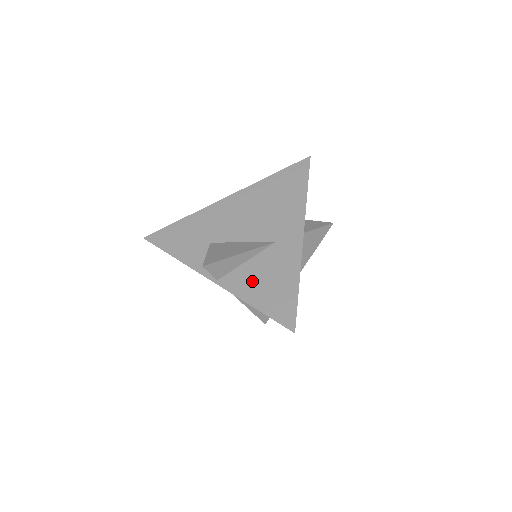
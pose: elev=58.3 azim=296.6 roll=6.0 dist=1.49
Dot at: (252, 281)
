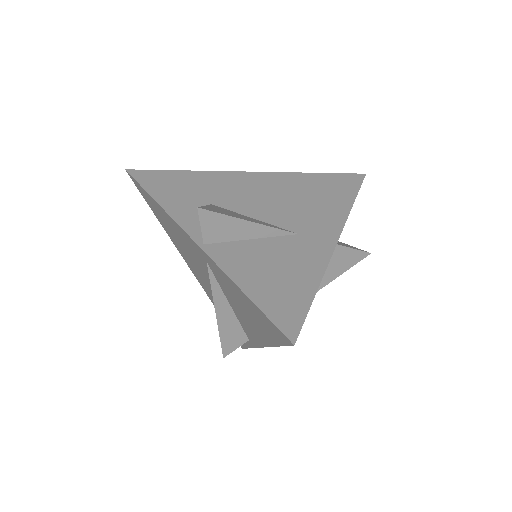
Dot at: (252, 262)
